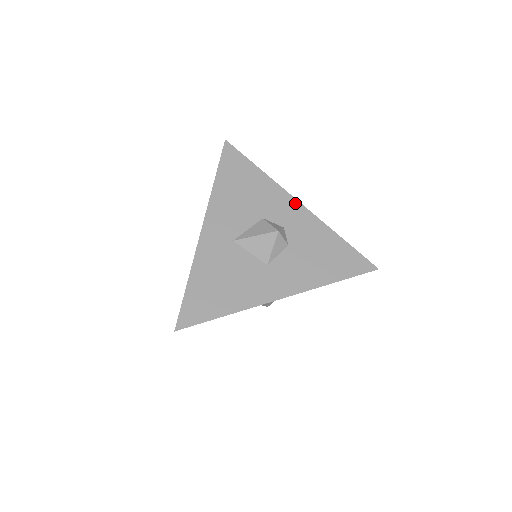
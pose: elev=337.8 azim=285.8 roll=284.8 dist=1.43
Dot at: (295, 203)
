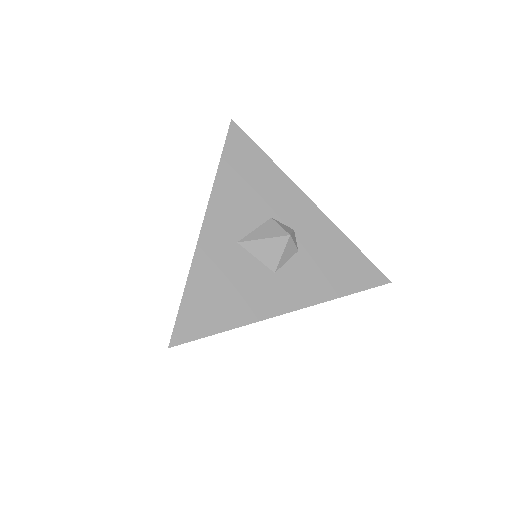
Dot at: (307, 202)
